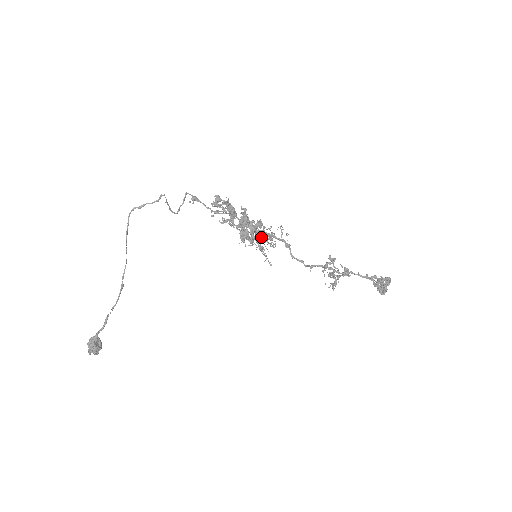
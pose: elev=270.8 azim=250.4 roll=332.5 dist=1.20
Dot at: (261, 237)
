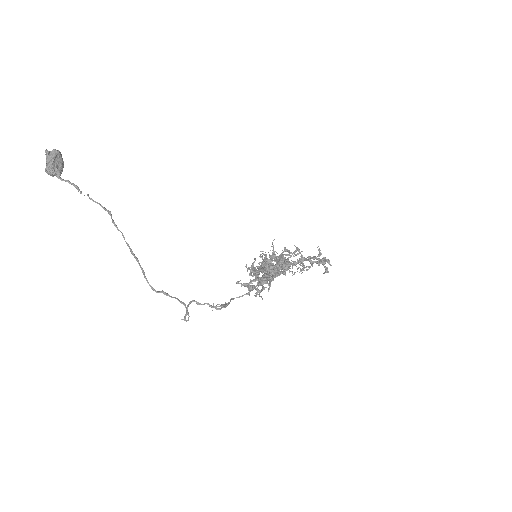
Dot at: occluded
